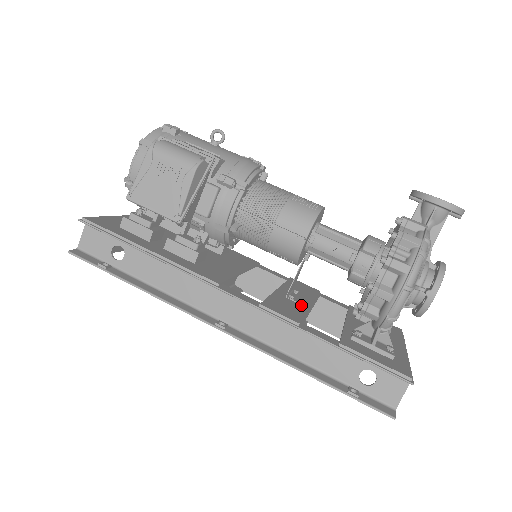
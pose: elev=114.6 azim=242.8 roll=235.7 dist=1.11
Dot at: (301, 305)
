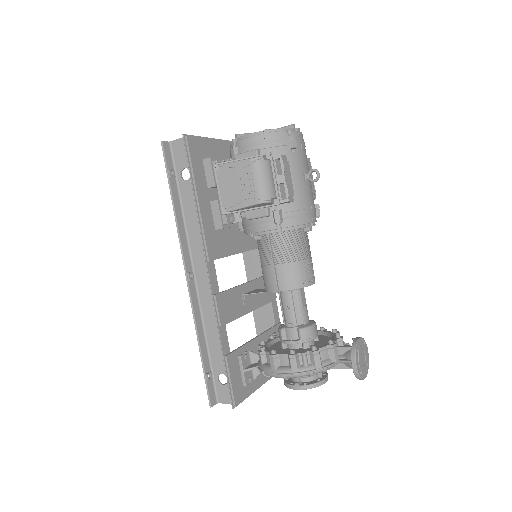
Dot at: (244, 308)
